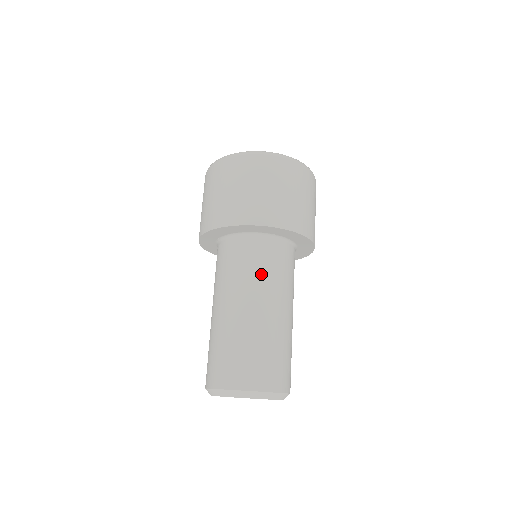
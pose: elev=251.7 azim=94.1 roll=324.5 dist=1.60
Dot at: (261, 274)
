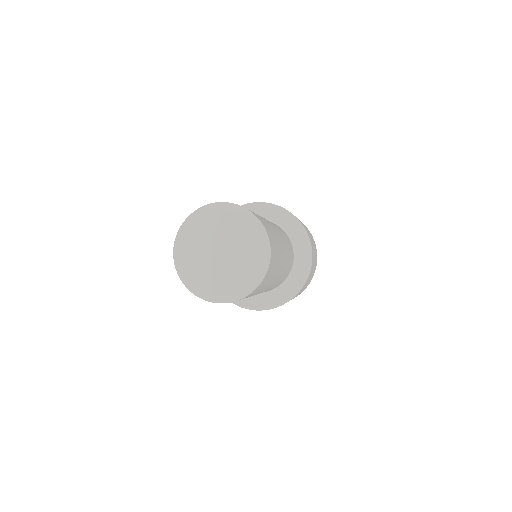
Dot at: occluded
